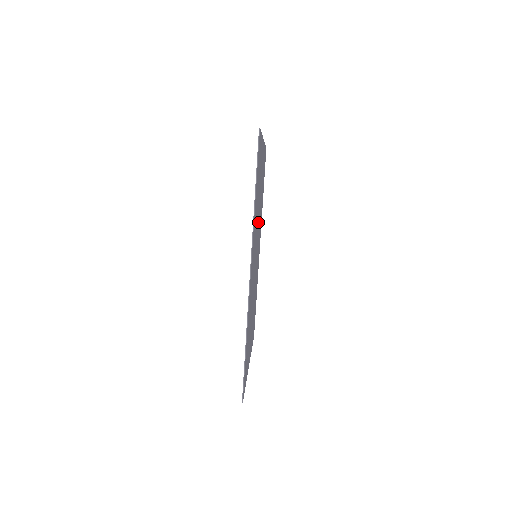
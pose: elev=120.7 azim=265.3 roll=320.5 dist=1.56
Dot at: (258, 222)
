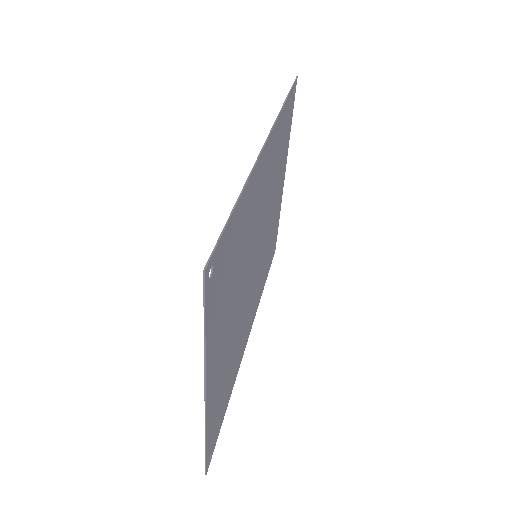
Dot at: (266, 227)
